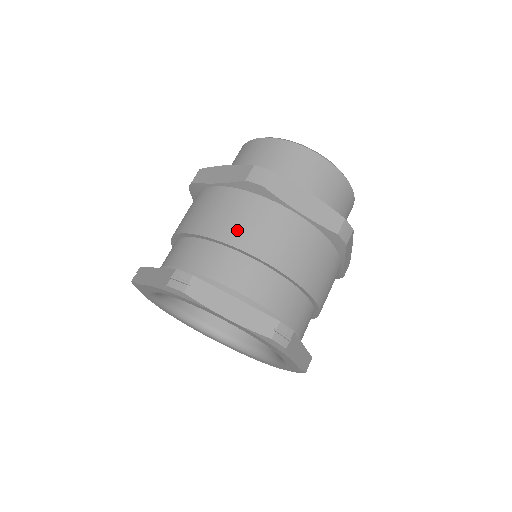
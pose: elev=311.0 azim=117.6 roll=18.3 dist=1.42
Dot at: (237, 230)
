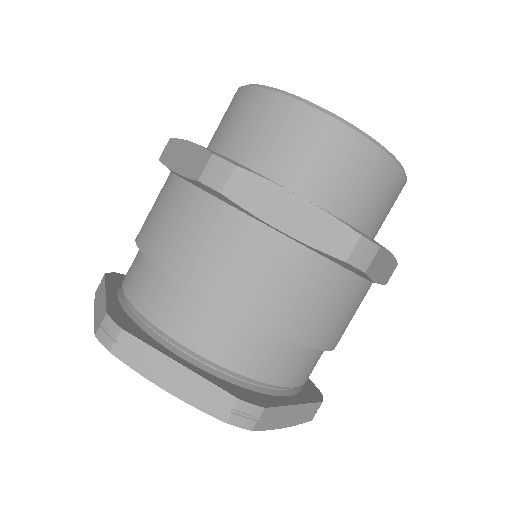
Dot at: (188, 258)
